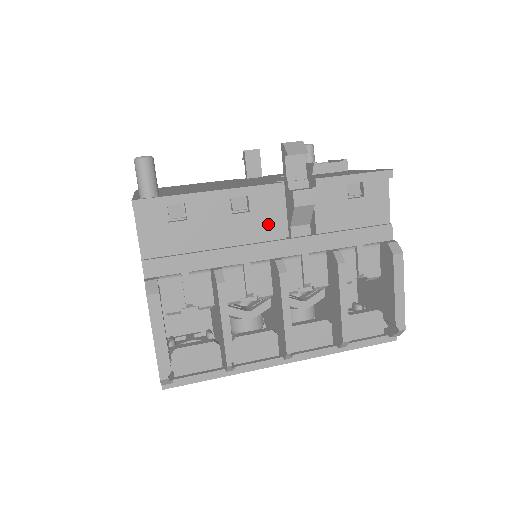
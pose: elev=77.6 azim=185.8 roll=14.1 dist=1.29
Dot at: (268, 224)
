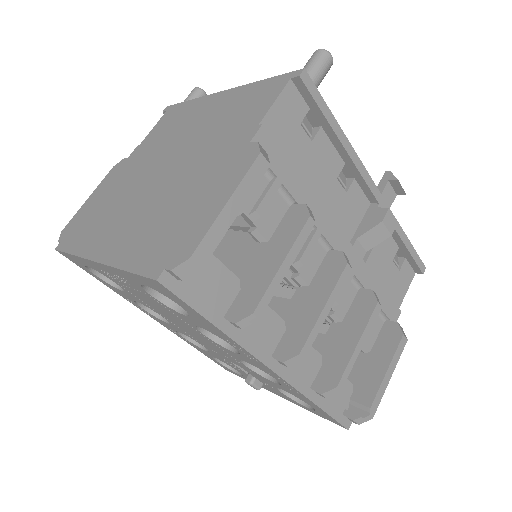
Dot at: (348, 218)
